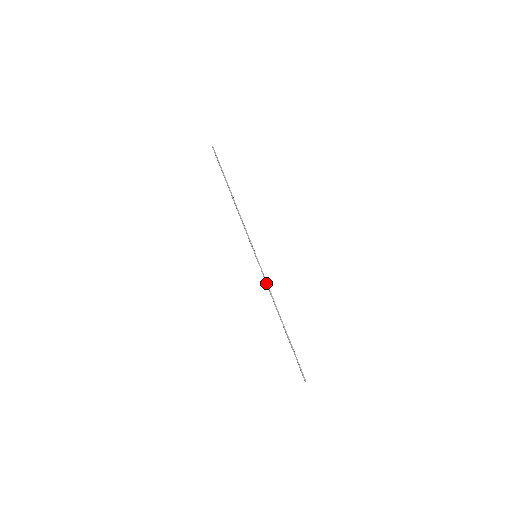
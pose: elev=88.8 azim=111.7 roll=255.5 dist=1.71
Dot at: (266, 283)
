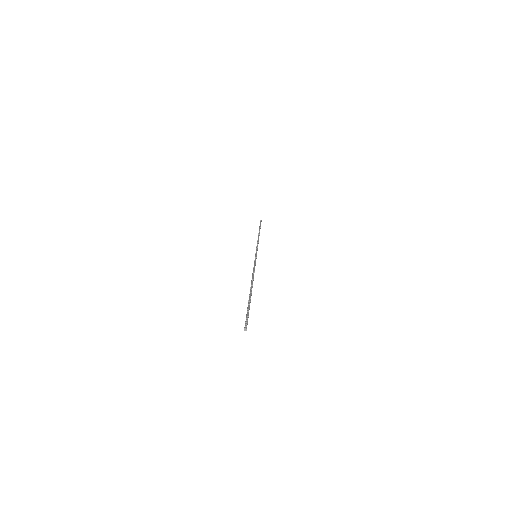
Dot at: (254, 267)
